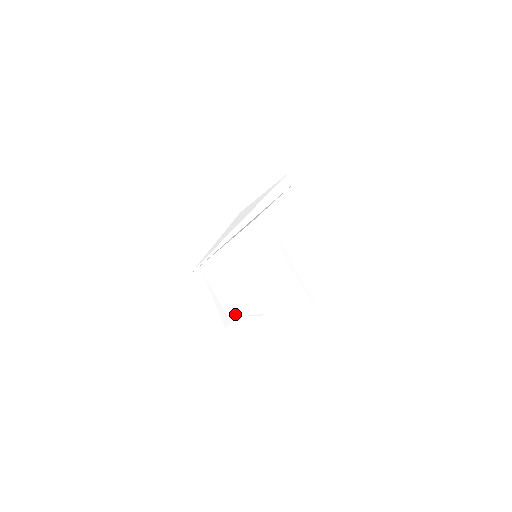
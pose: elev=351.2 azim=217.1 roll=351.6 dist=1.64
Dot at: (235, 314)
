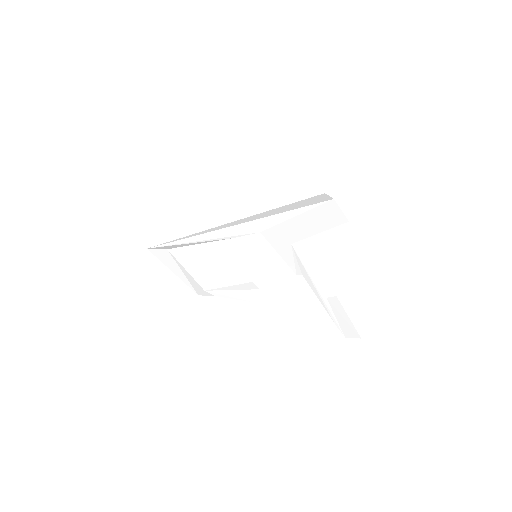
Dot at: (215, 291)
